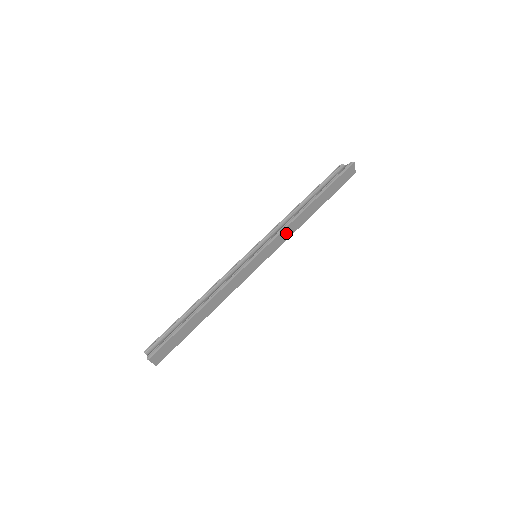
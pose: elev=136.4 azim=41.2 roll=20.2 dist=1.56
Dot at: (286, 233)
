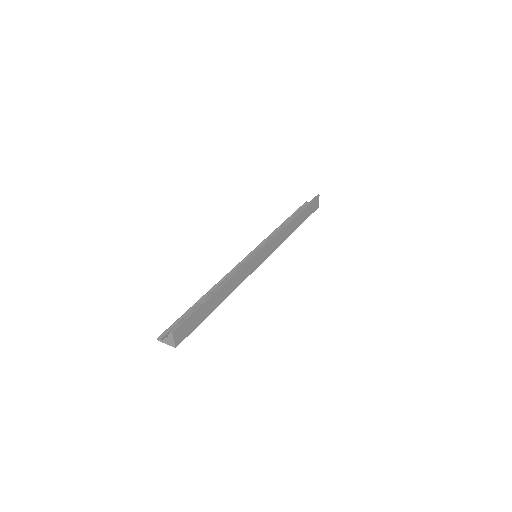
Dot at: (279, 238)
